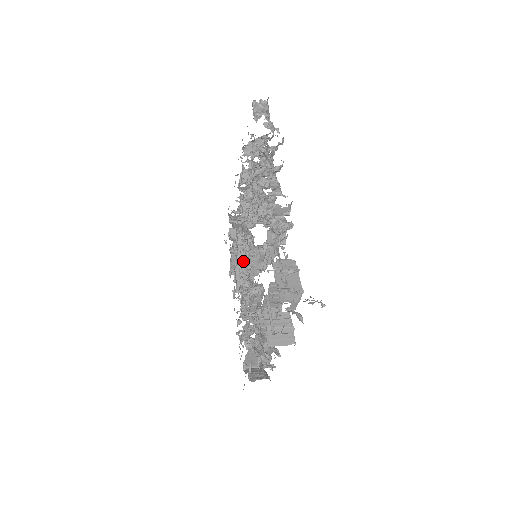
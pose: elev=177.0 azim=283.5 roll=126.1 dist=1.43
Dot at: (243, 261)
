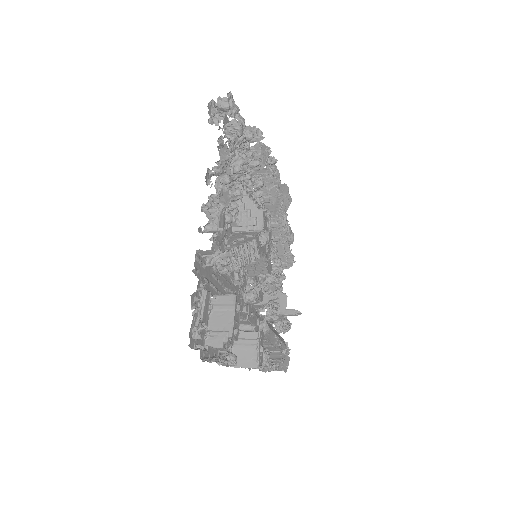
Dot at: occluded
